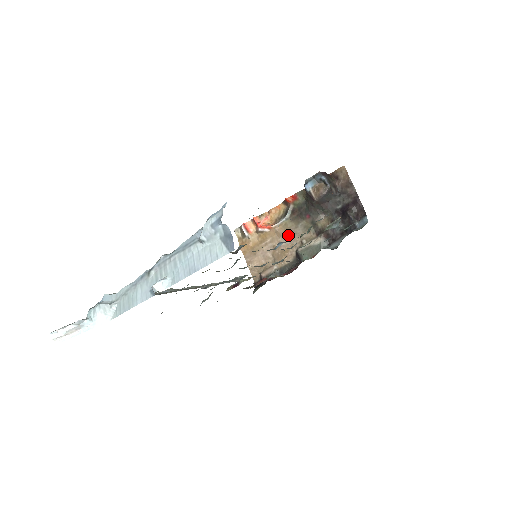
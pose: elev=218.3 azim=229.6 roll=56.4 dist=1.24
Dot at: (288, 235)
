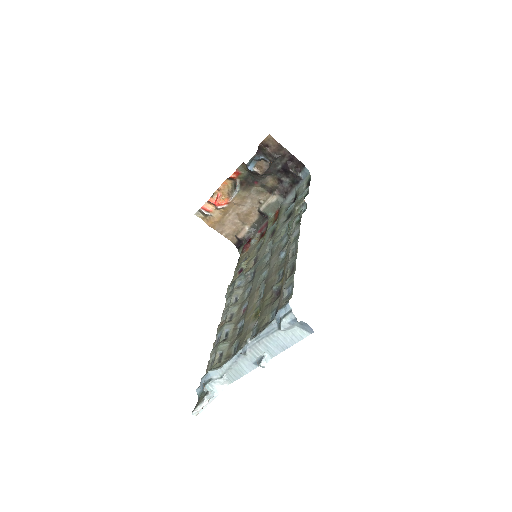
Dot at: (246, 202)
